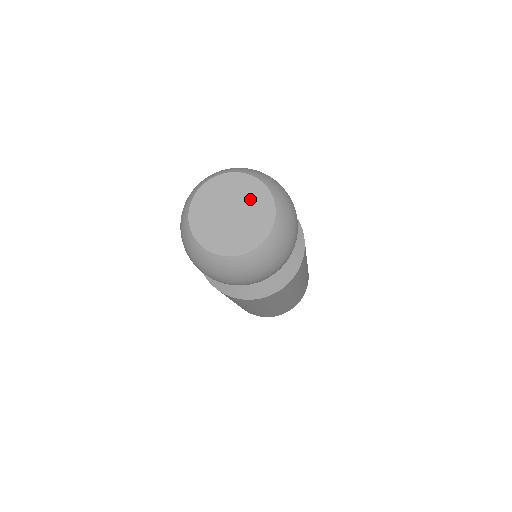
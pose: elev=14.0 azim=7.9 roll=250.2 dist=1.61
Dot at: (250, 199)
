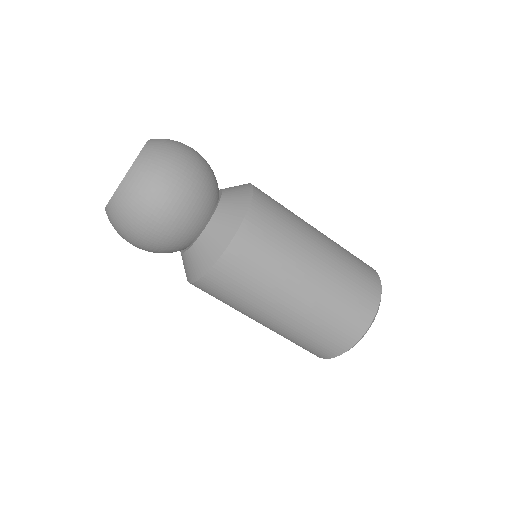
Dot at: occluded
